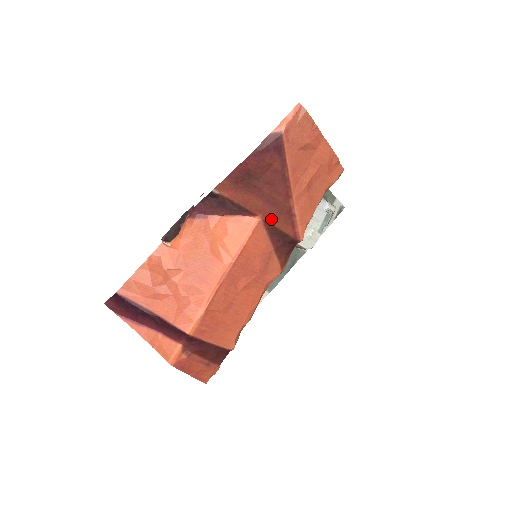
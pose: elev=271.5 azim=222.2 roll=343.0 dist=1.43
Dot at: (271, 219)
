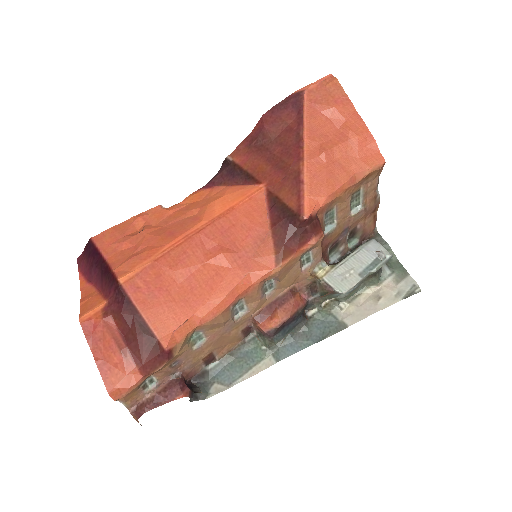
Dot at: (276, 188)
